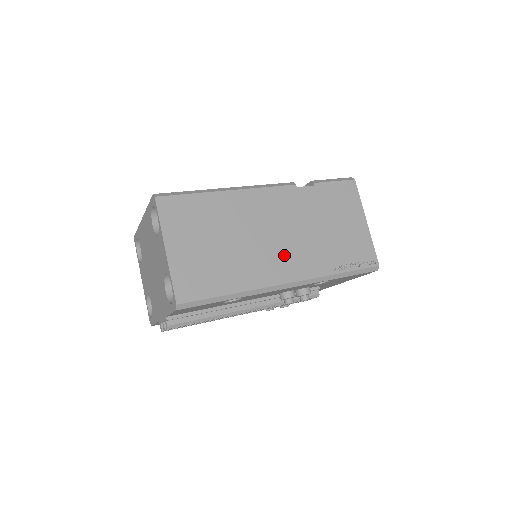
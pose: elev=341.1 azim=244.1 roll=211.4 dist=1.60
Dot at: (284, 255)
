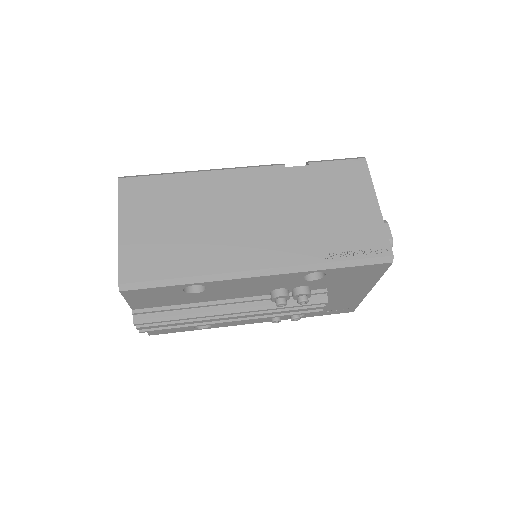
Dot at: (258, 238)
